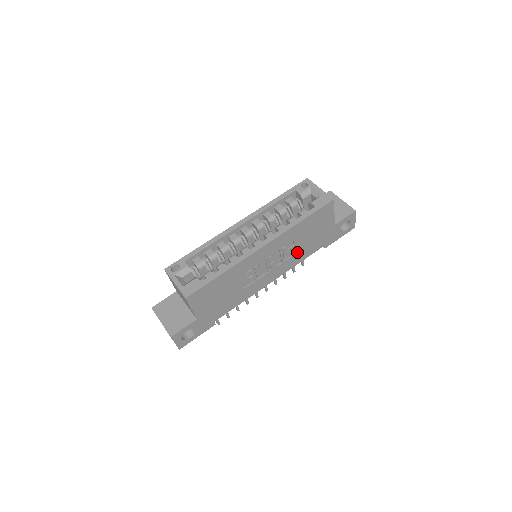
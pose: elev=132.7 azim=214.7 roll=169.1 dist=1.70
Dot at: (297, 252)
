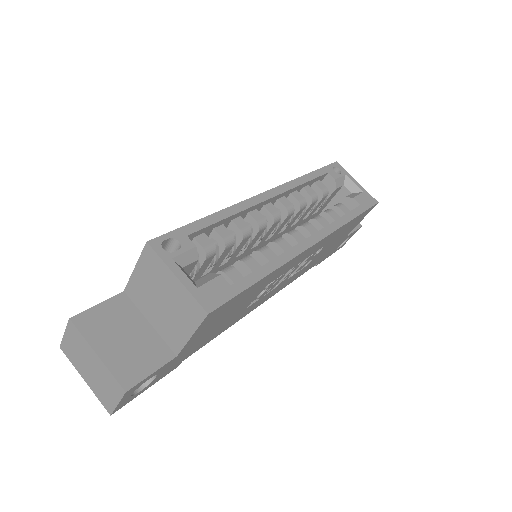
Dot at: (308, 264)
